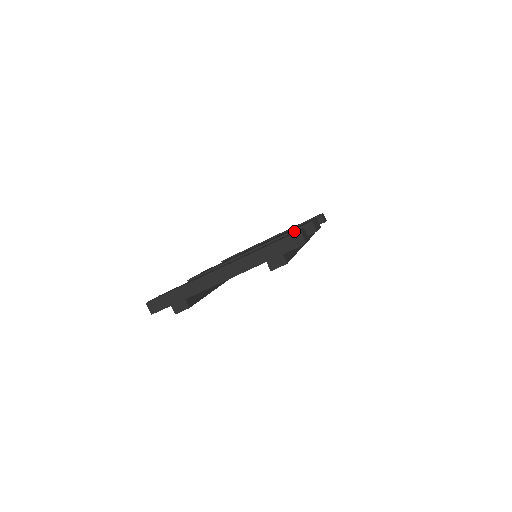
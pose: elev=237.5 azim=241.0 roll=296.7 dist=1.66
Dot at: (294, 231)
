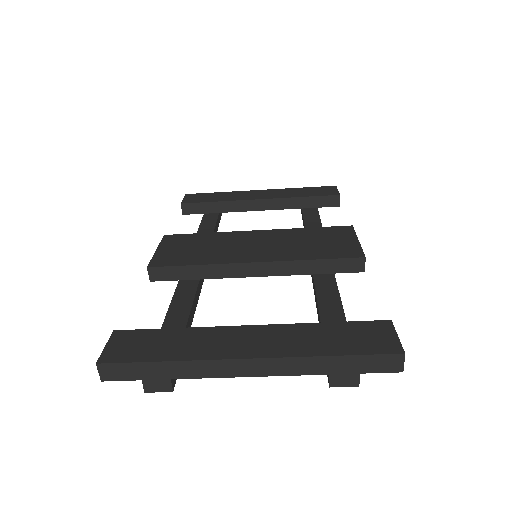
Dot at: (335, 260)
